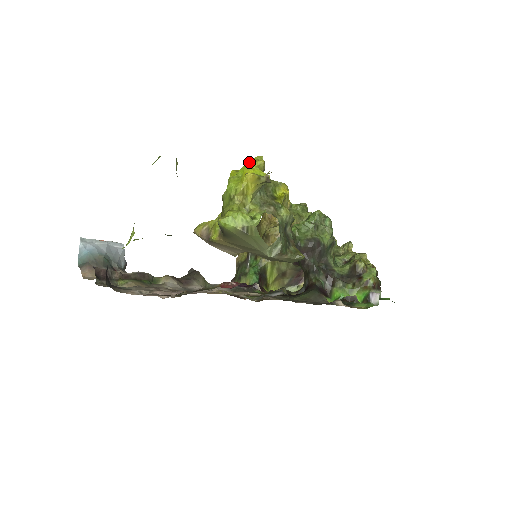
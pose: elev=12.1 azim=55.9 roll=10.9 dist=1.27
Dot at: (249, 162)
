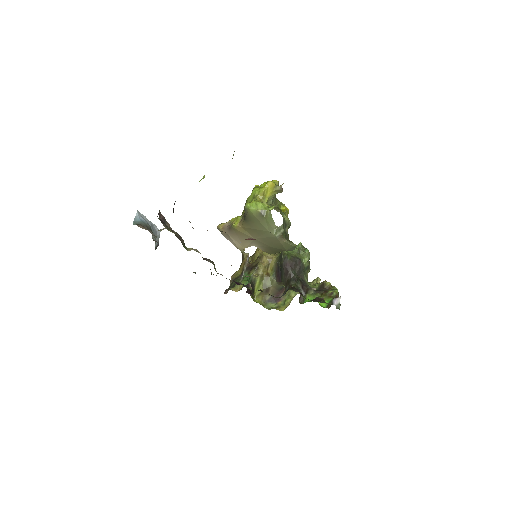
Dot at: occluded
